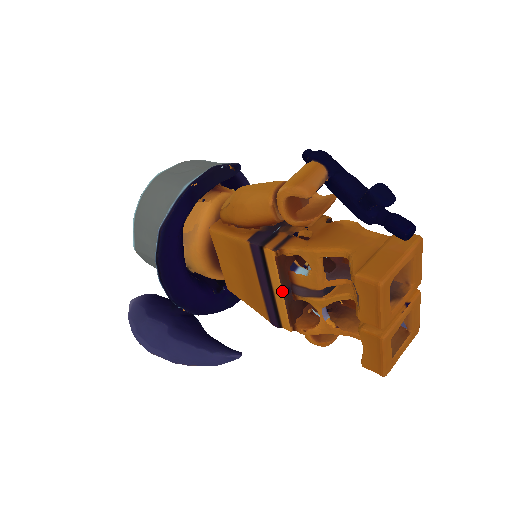
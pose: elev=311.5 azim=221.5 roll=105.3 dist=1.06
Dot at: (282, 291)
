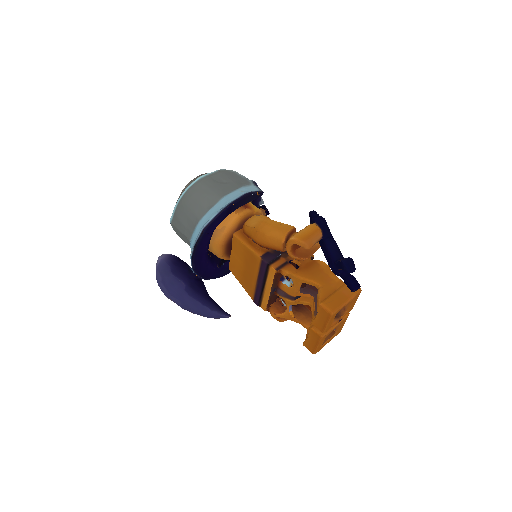
Dot at: (271, 290)
